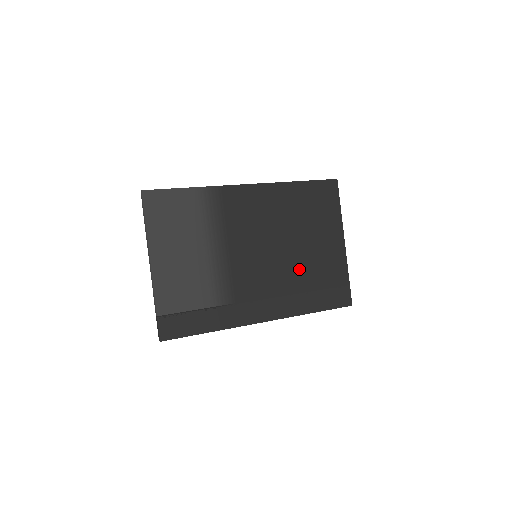
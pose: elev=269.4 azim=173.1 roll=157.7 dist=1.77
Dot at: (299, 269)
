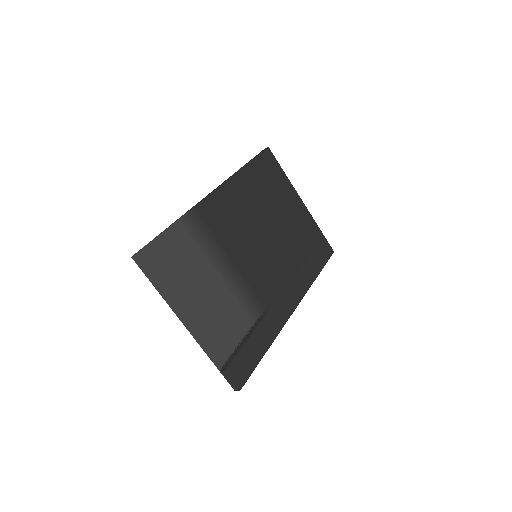
Dot at: (289, 246)
